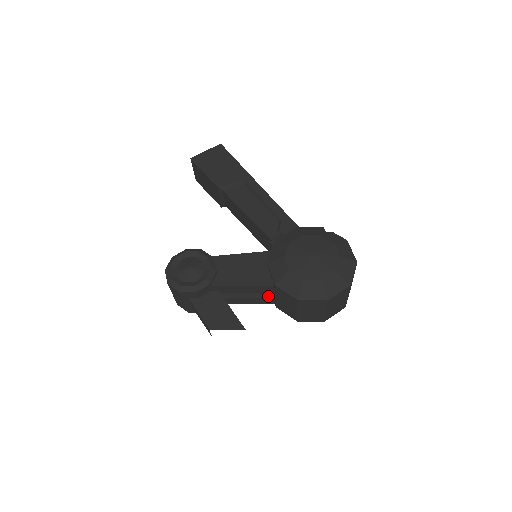
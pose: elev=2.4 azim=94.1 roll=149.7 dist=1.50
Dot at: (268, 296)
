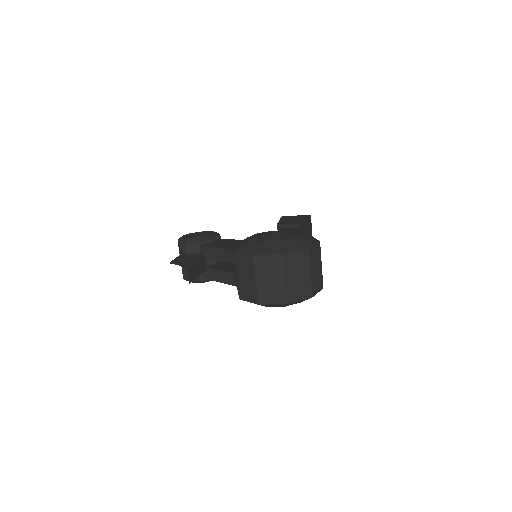
Dot at: (233, 272)
